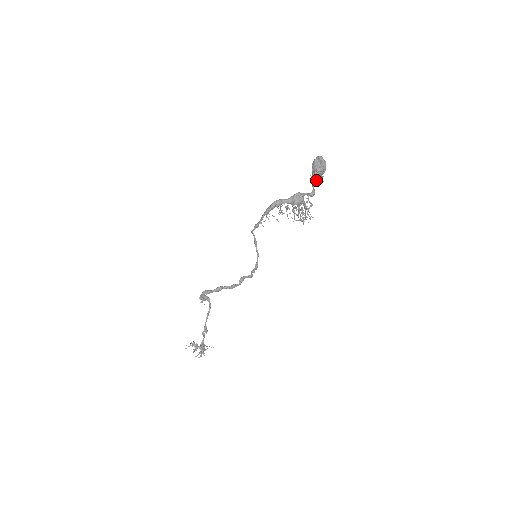
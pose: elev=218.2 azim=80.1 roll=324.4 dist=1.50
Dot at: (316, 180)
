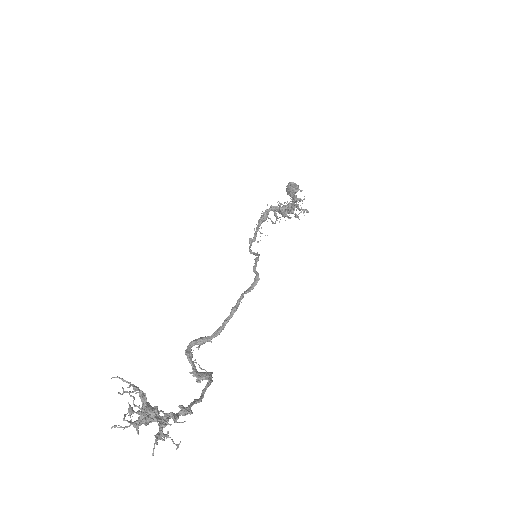
Dot at: (292, 191)
